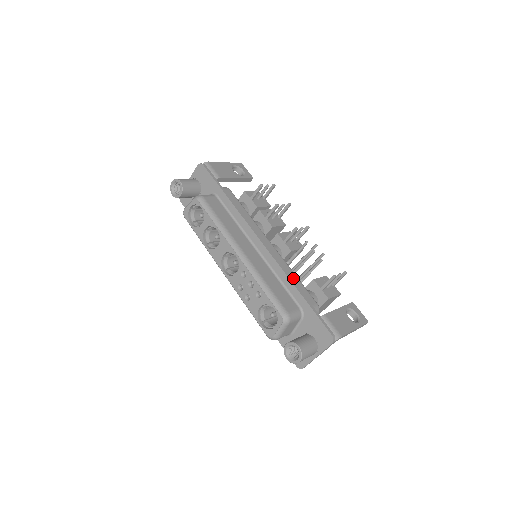
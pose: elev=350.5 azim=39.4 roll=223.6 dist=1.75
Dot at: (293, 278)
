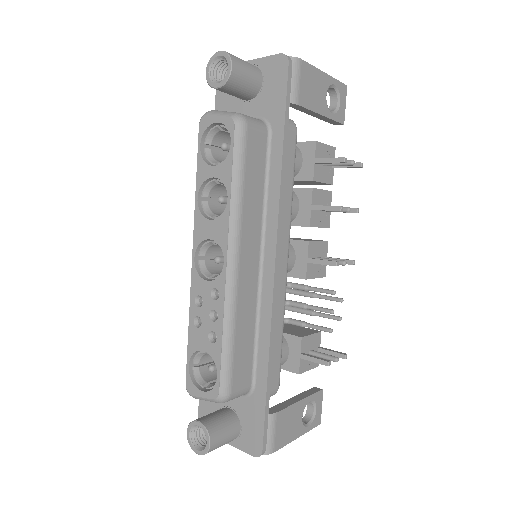
Dot at: (277, 336)
